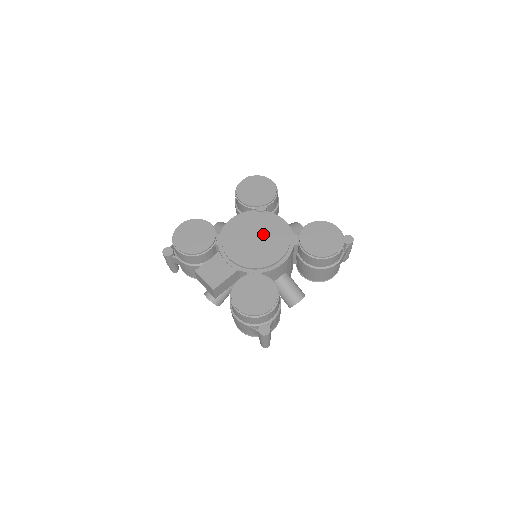
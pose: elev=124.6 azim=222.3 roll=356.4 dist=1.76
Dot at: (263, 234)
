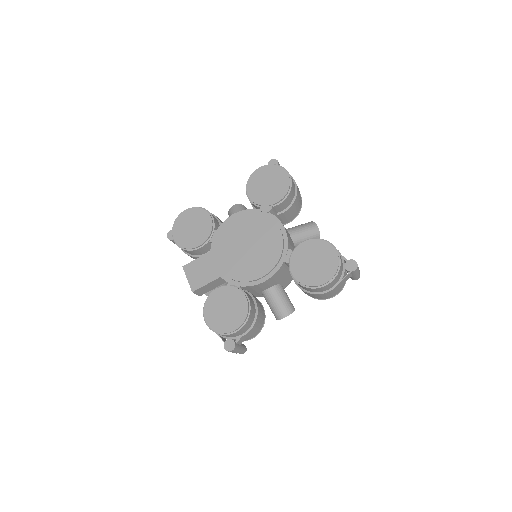
Dot at: (256, 242)
